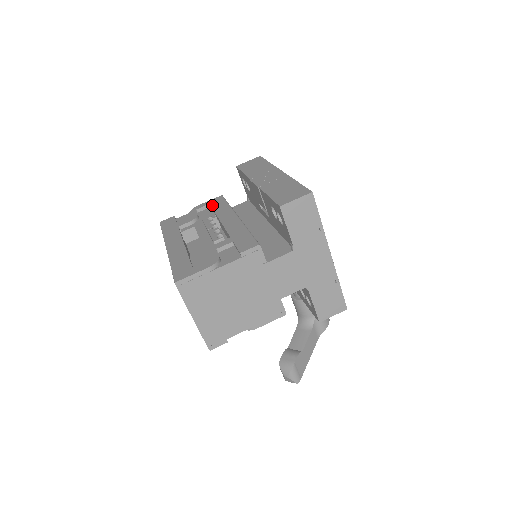
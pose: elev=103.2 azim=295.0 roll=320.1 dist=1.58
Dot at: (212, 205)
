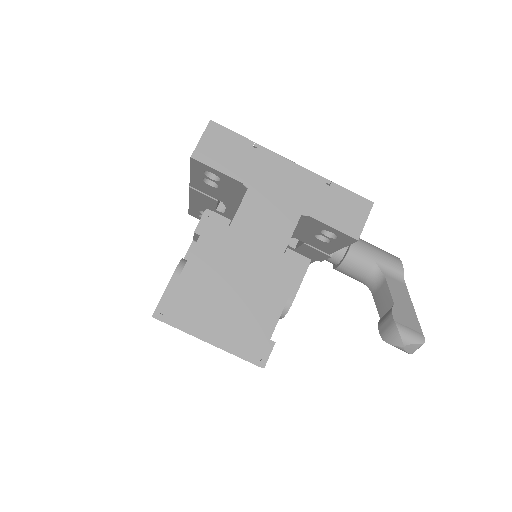
Dot at: occluded
